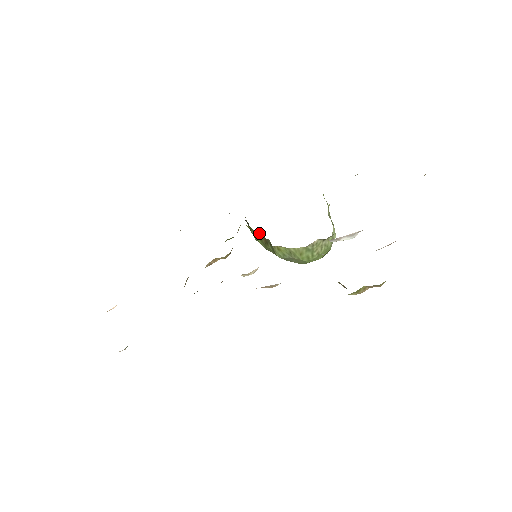
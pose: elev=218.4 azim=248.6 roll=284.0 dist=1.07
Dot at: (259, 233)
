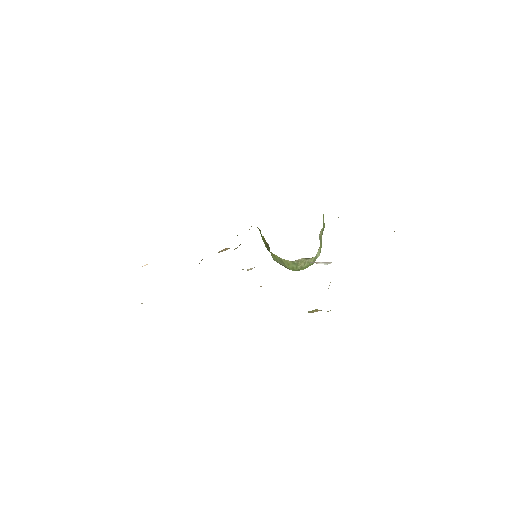
Dot at: occluded
